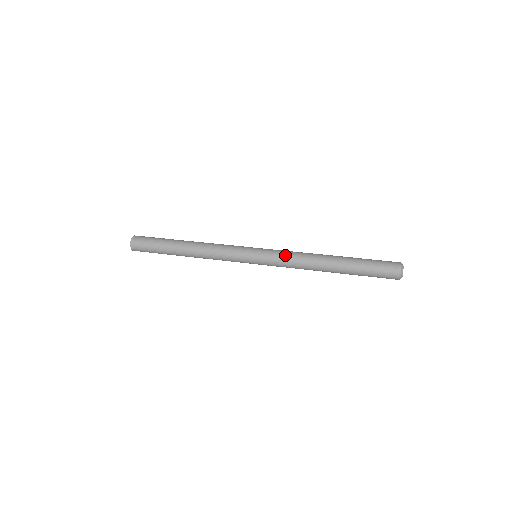
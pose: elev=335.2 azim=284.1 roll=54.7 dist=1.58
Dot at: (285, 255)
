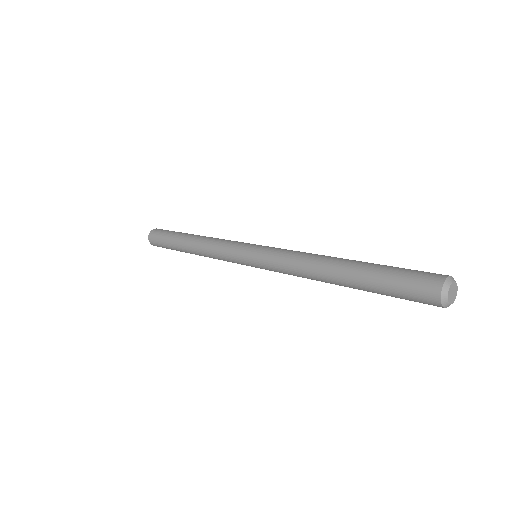
Dot at: (279, 265)
